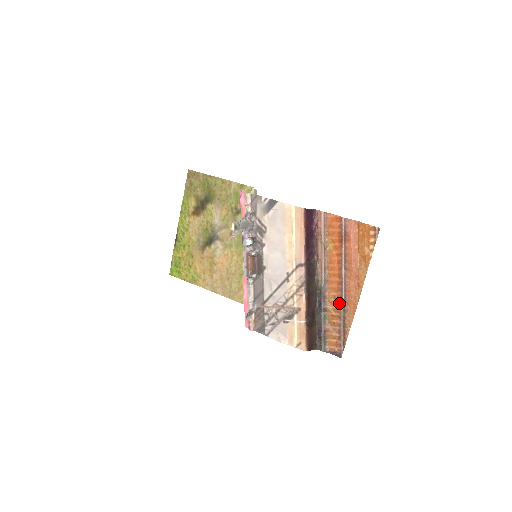
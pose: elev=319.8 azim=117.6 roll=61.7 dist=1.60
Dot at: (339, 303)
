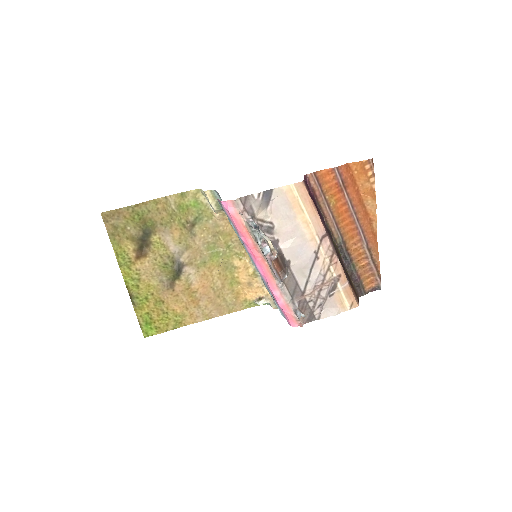
Dot at: (361, 246)
